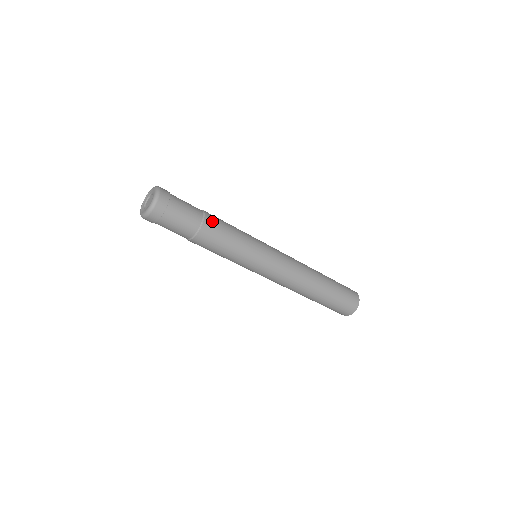
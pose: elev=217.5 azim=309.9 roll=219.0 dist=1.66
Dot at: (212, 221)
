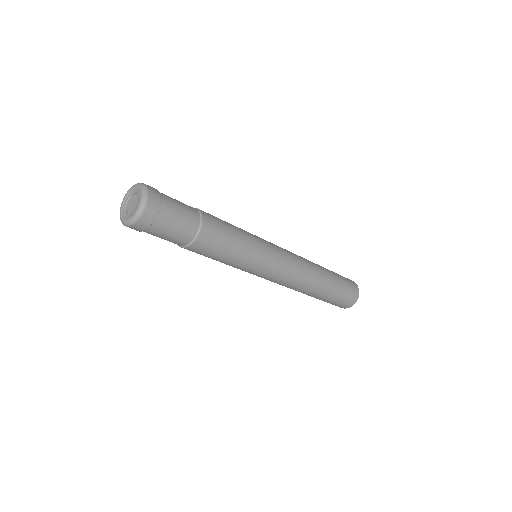
Dot at: (211, 222)
